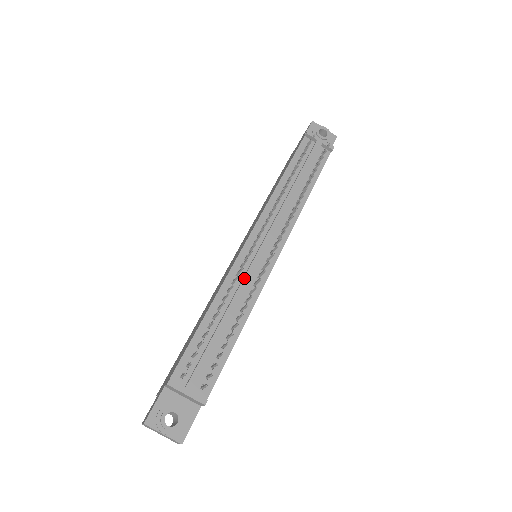
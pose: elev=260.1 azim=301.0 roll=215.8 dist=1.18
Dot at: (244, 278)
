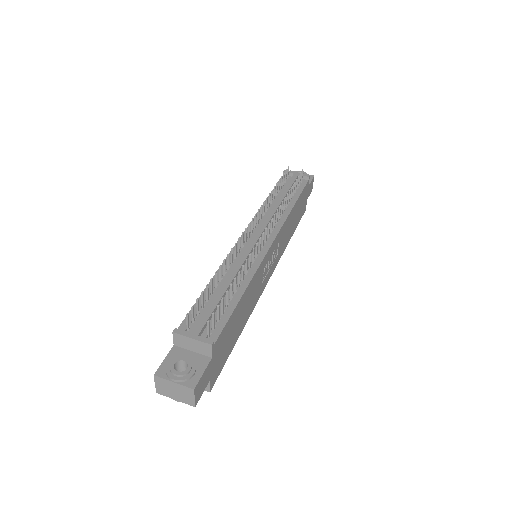
Dot at: (241, 256)
